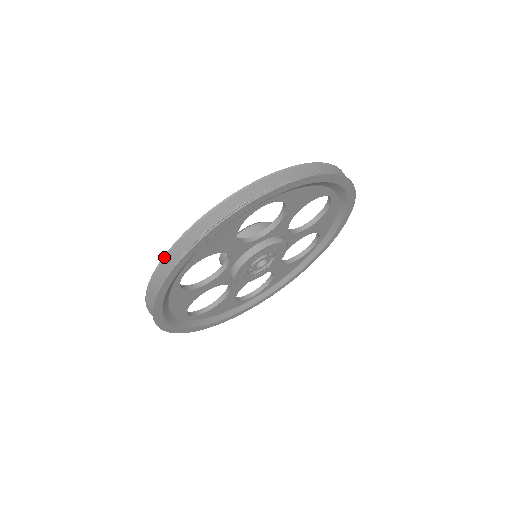
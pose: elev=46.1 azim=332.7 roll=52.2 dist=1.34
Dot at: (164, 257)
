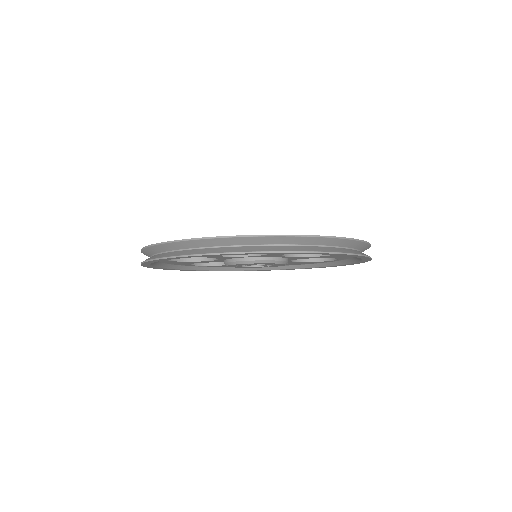
Dot at: (254, 236)
